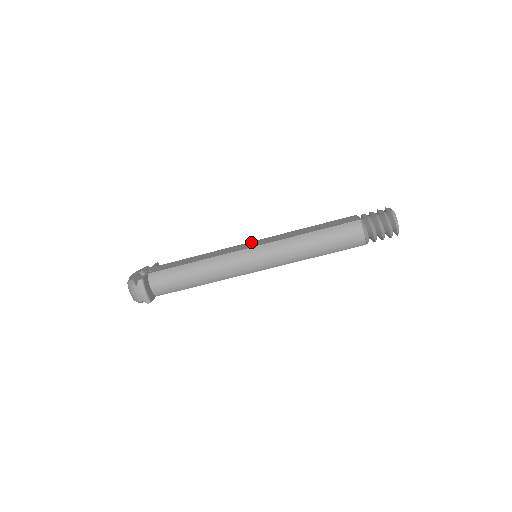
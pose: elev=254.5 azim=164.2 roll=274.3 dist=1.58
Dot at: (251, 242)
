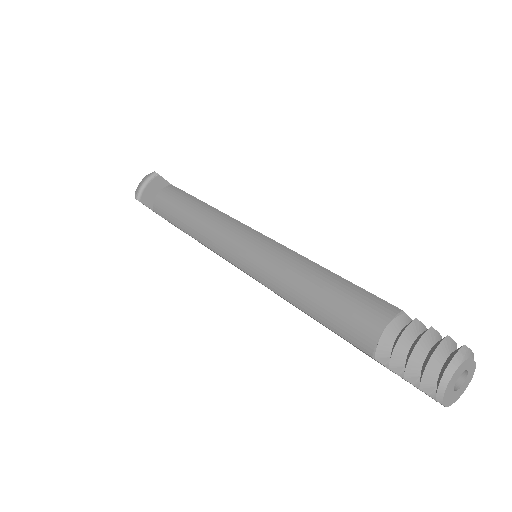
Dot at: occluded
